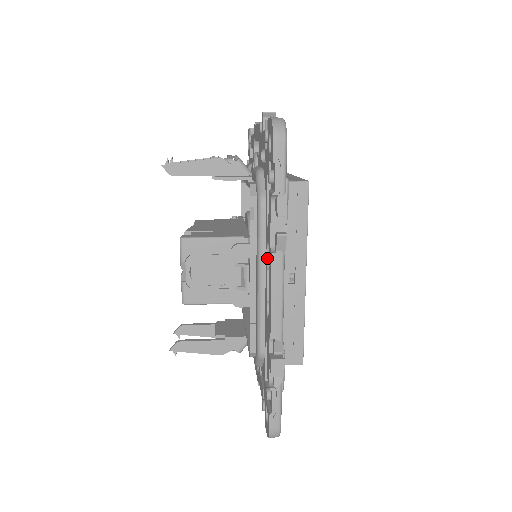
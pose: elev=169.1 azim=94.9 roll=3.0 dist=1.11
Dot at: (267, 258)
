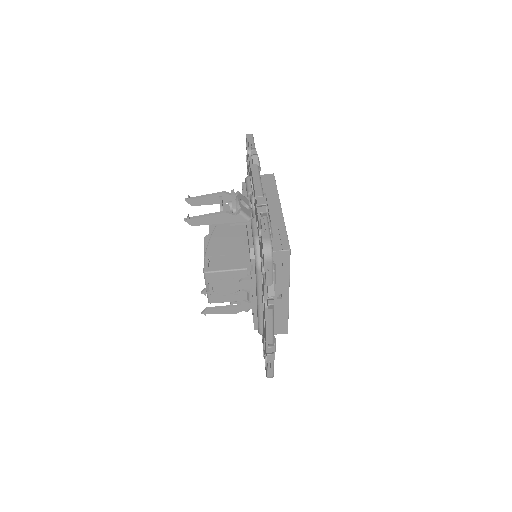
Dot at: occluded
